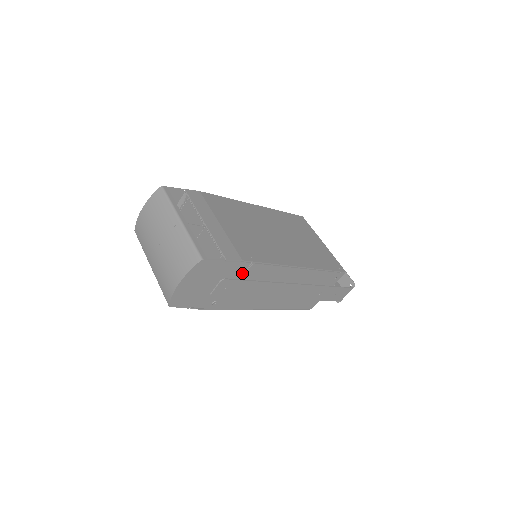
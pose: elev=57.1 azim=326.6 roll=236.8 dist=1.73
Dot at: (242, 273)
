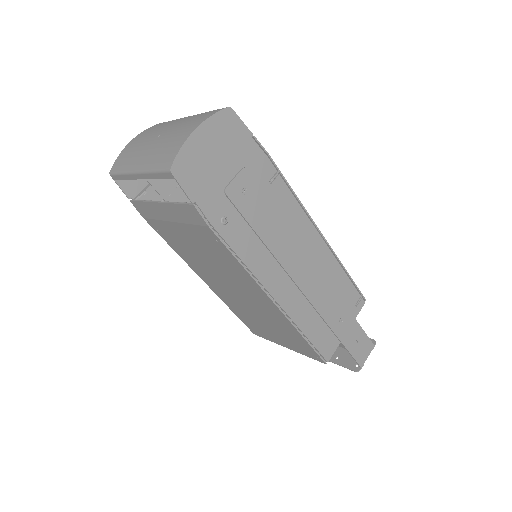
Dot at: (265, 183)
